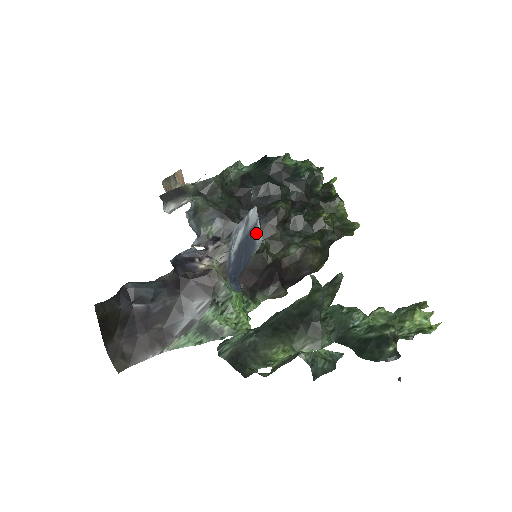
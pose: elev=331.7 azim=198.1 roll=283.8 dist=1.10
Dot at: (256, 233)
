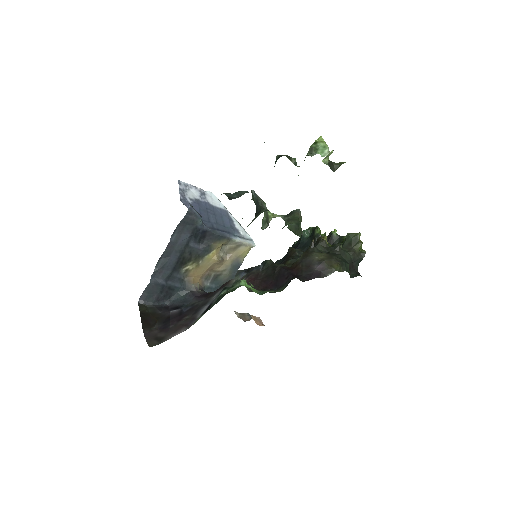
Dot at: (232, 222)
